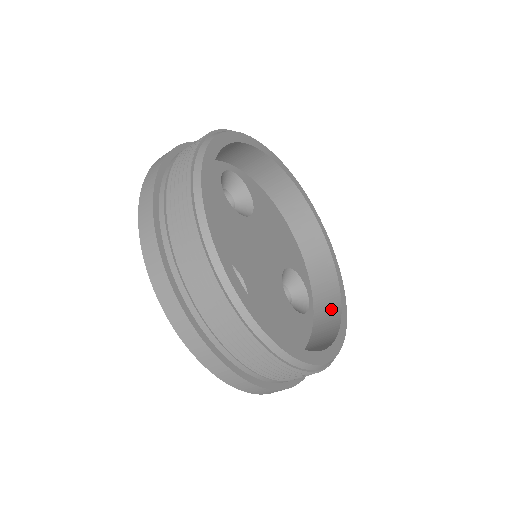
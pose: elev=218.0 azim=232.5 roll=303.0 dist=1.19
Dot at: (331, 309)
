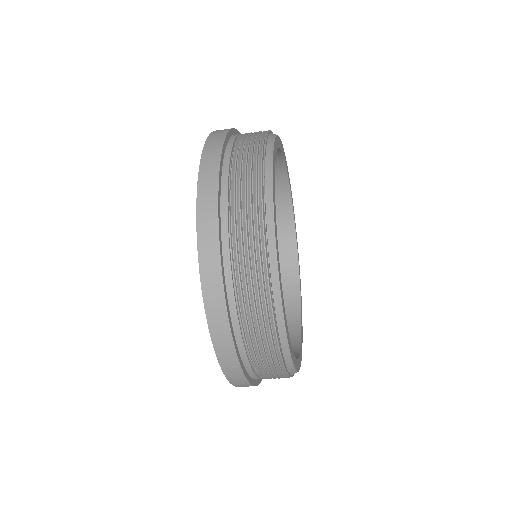
Dot at: (290, 287)
